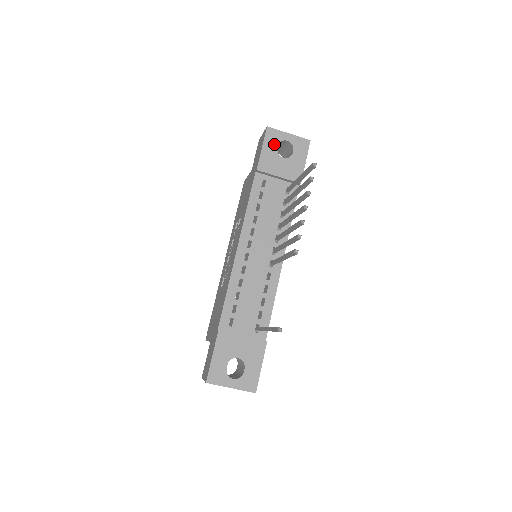
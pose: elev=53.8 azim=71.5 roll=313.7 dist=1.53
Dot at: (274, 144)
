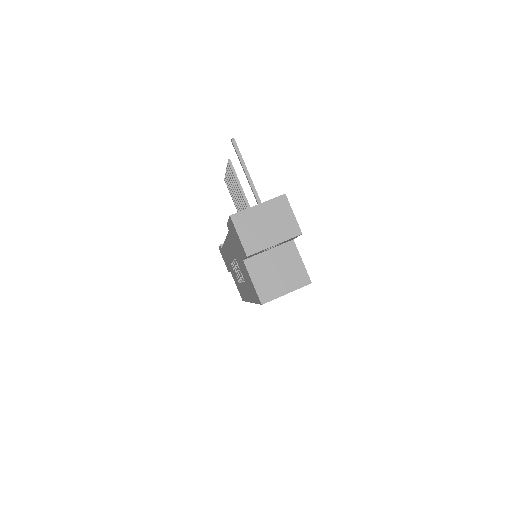
Dot at: occluded
